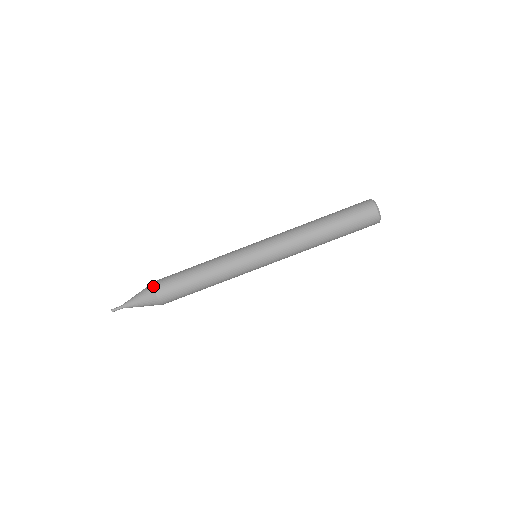
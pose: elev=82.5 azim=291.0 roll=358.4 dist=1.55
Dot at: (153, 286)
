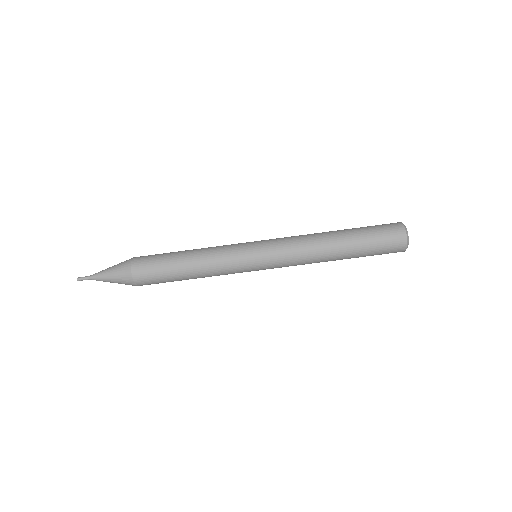
Dot at: (132, 279)
